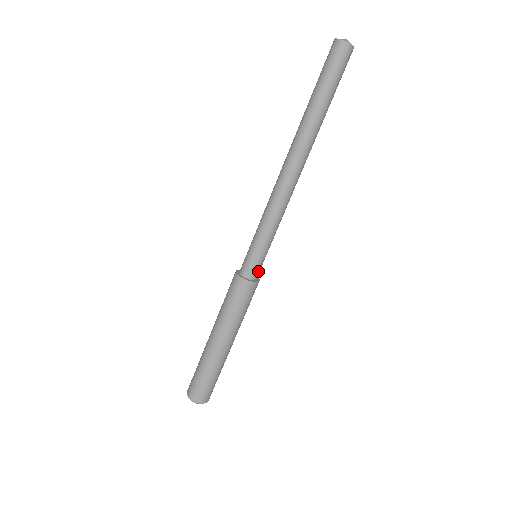
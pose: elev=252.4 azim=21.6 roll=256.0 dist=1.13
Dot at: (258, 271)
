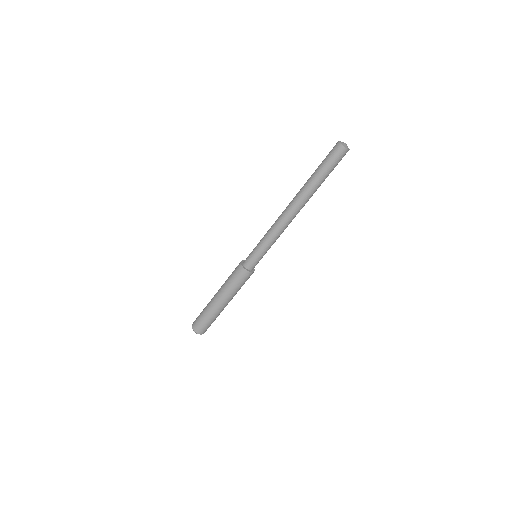
Dot at: (256, 264)
